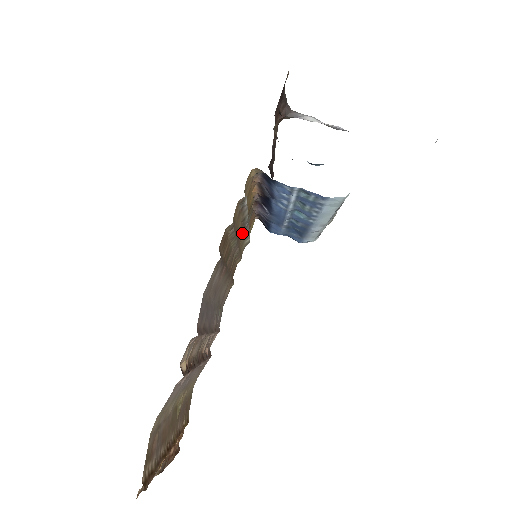
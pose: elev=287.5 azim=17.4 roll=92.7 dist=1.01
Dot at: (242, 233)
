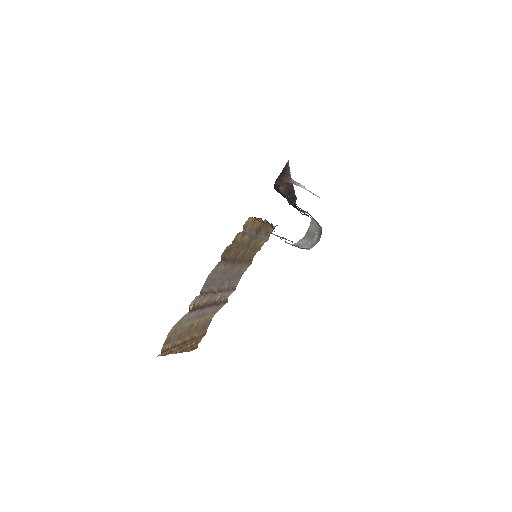
Dot at: (255, 239)
